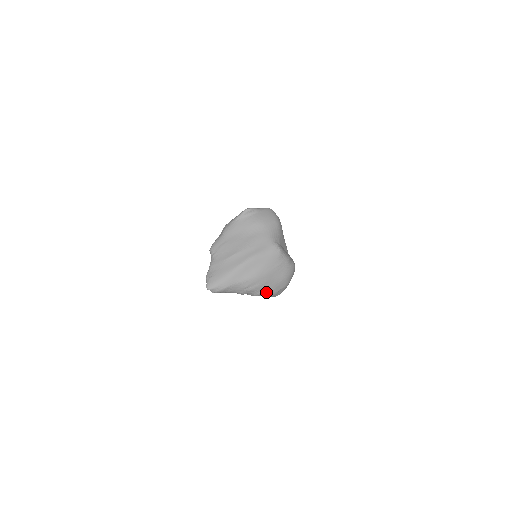
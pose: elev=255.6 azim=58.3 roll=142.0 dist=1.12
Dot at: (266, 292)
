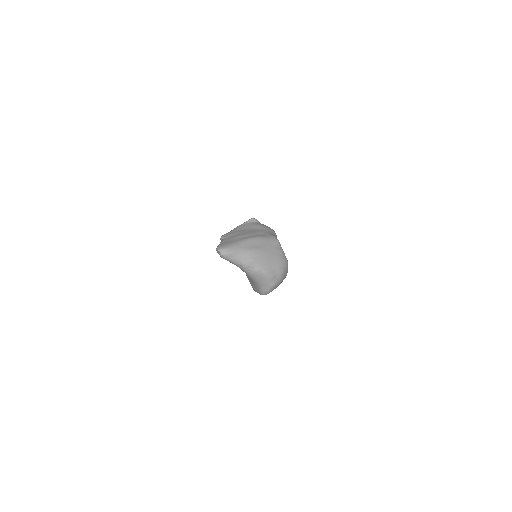
Dot at: (265, 269)
